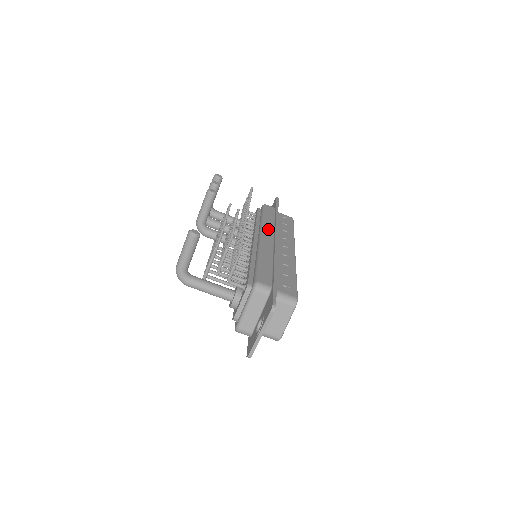
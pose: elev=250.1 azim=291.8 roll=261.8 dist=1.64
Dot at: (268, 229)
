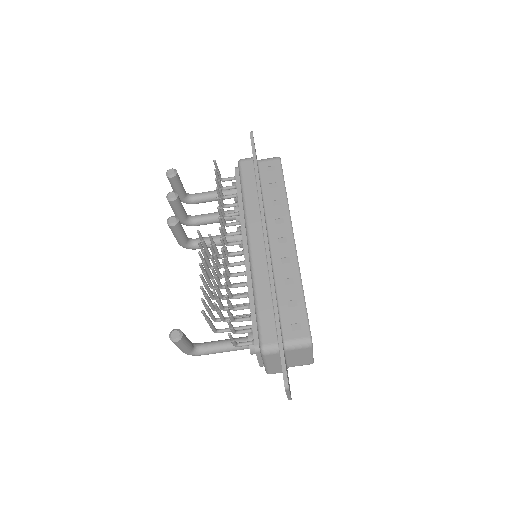
Dot at: (254, 221)
